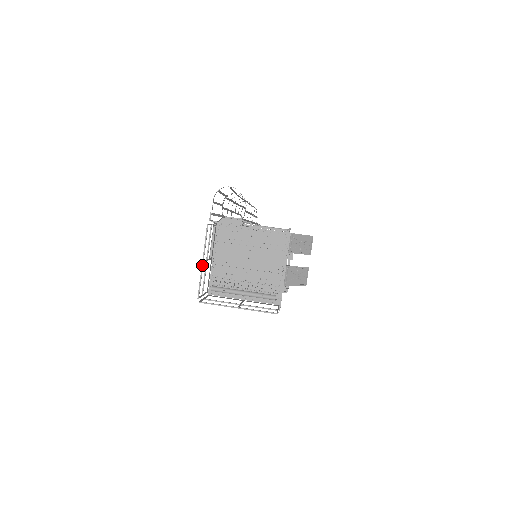
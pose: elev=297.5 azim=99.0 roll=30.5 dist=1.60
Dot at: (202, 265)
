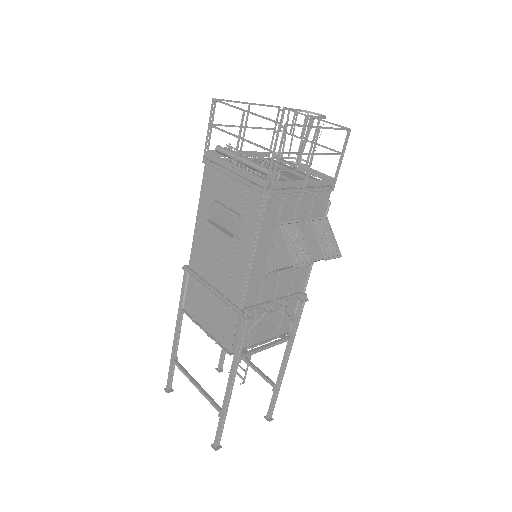
Dot at: (246, 102)
